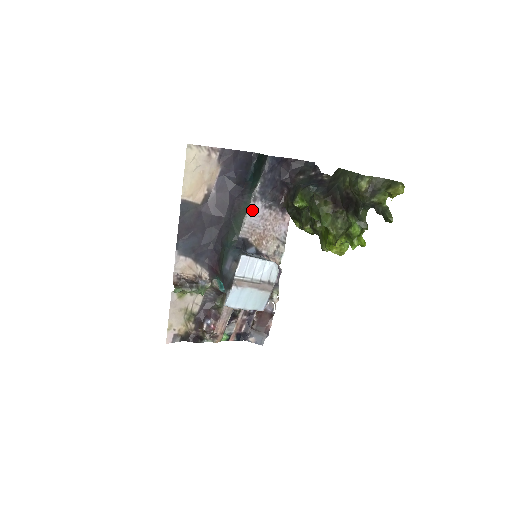
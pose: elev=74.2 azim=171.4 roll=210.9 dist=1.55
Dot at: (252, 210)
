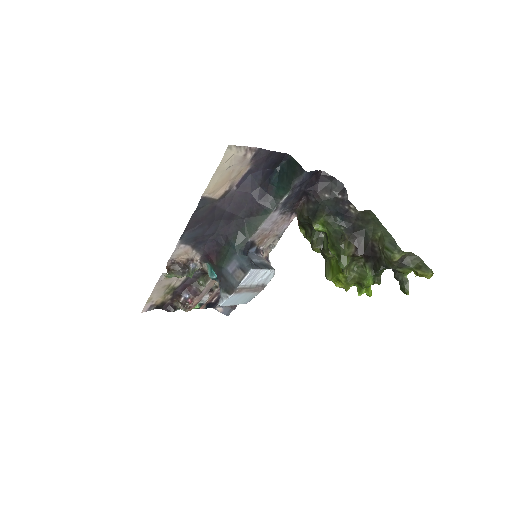
Dot at: (269, 218)
